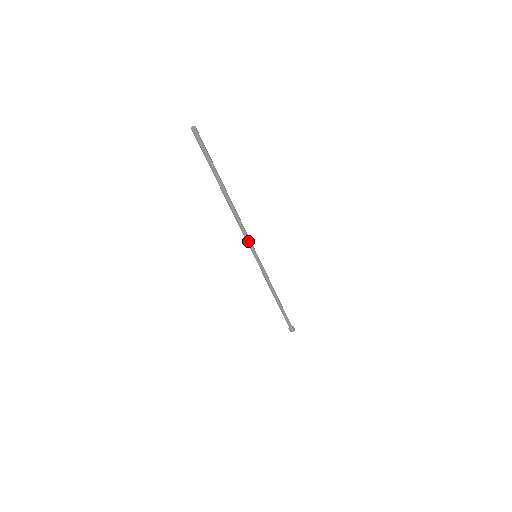
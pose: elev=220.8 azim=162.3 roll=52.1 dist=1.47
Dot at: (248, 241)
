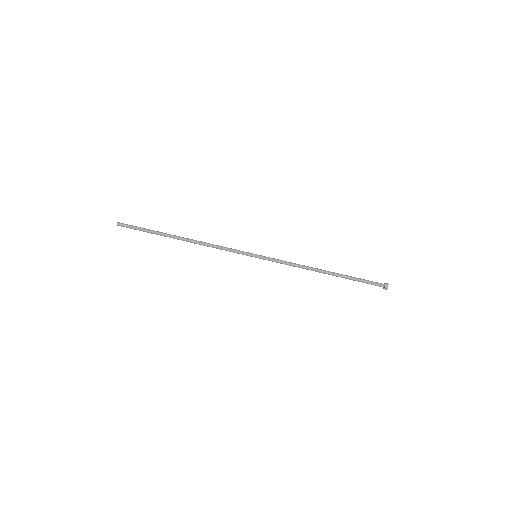
Dot at: (234, 250)
